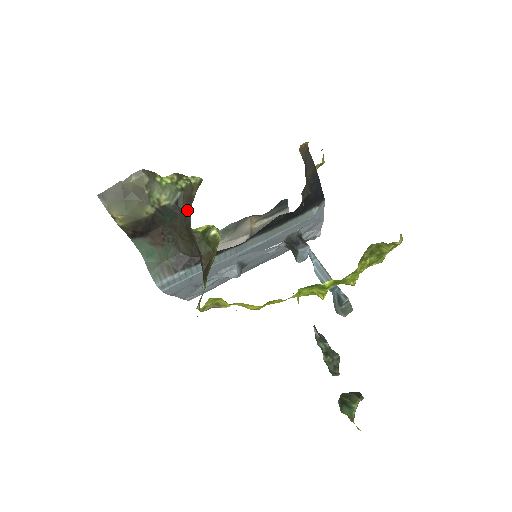
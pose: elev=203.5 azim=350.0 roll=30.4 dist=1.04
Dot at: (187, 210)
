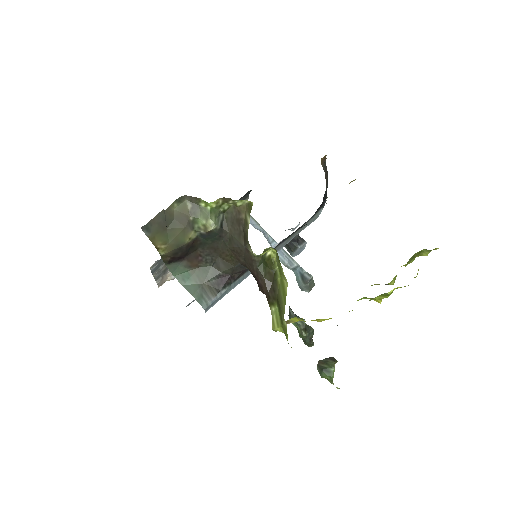
Dot at: (236, 233)
